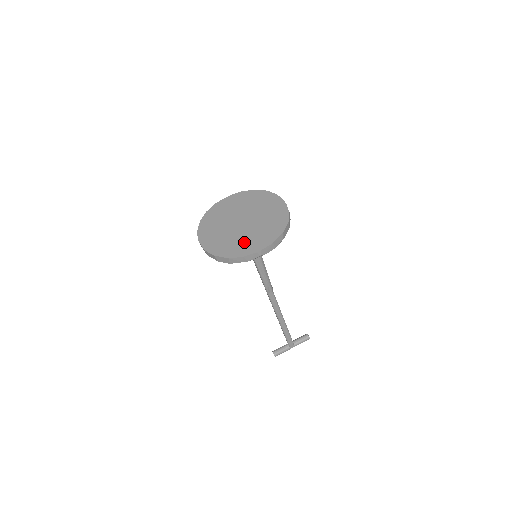
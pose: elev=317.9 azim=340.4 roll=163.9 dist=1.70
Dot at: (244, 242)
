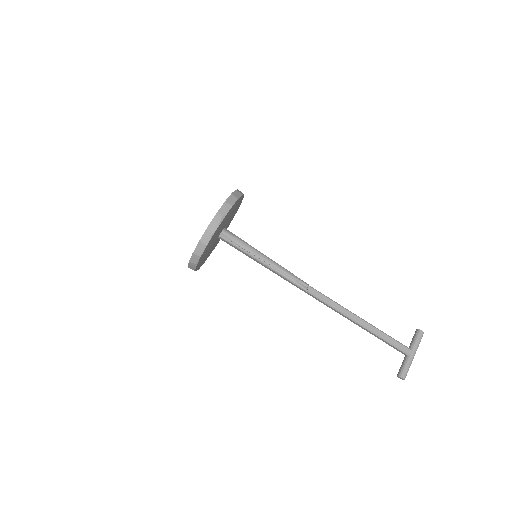
Dot at: occluded
